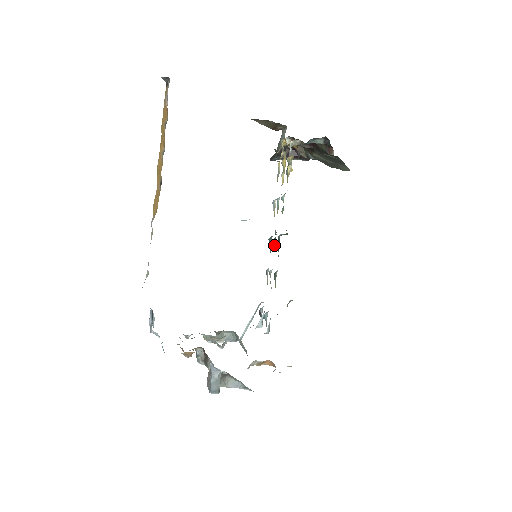
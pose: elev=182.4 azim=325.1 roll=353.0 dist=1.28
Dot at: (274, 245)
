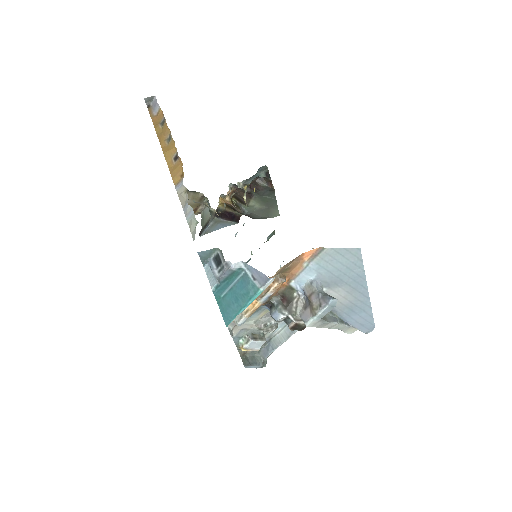
Dot at: occluded
